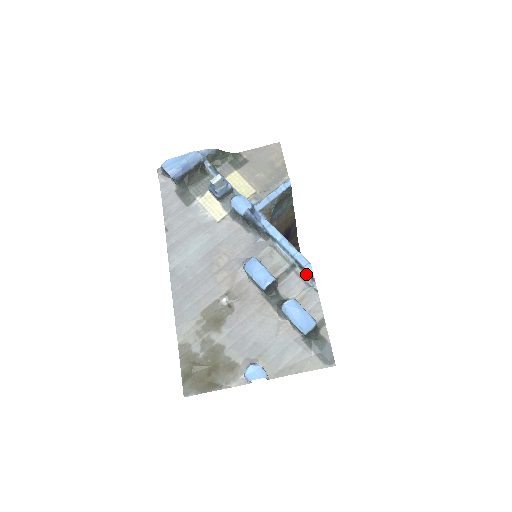
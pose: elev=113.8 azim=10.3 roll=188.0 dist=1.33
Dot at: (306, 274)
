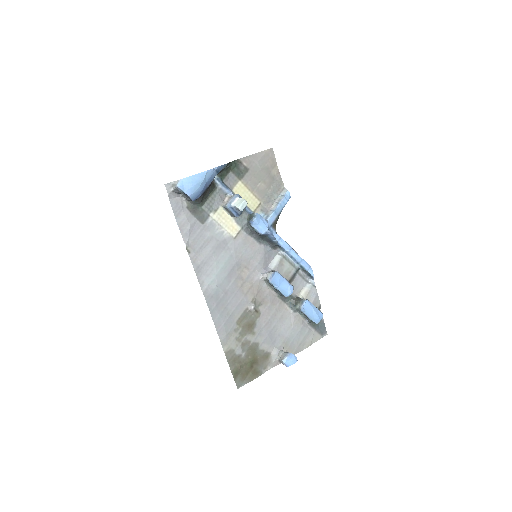
Dot at: (306, 274)
